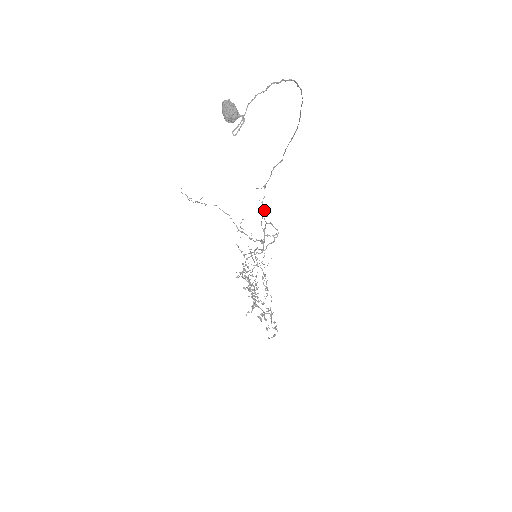
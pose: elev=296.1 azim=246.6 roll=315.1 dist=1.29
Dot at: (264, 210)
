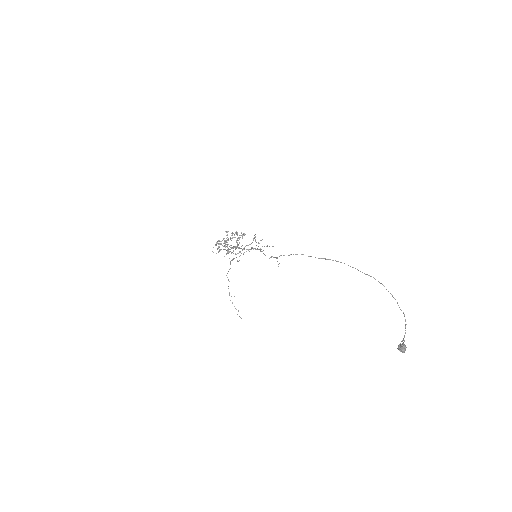
Dot at: occluded
